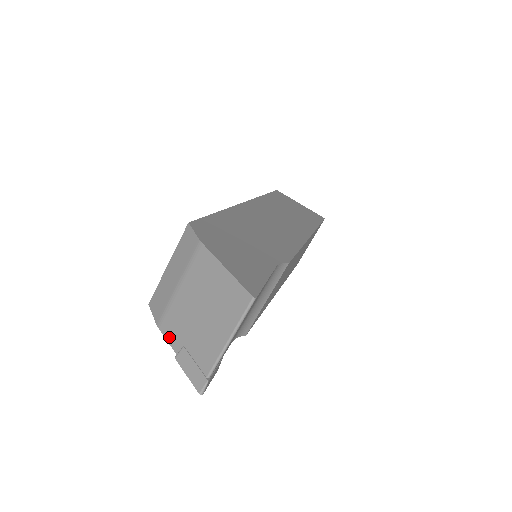
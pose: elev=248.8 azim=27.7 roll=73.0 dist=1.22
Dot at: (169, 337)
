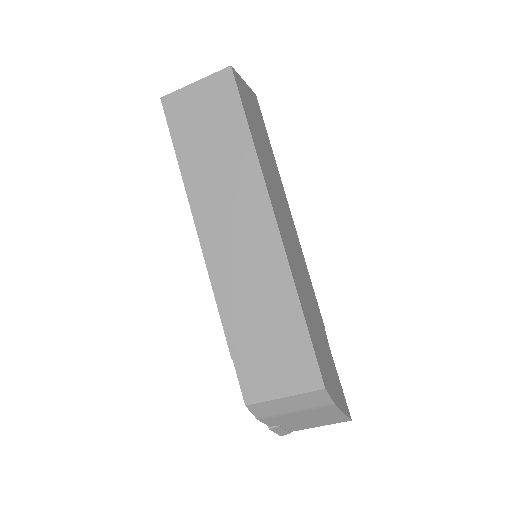
Dot at: (268, 423)
